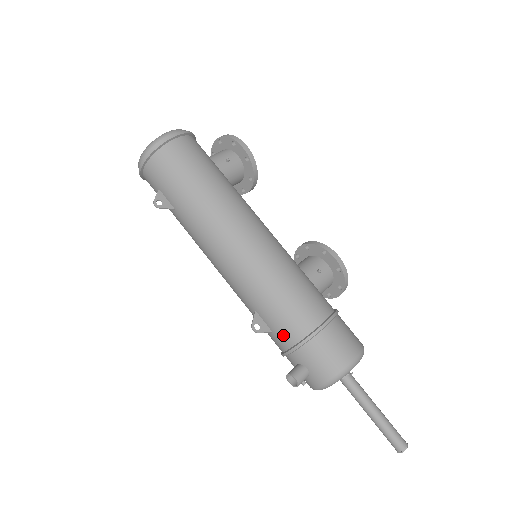
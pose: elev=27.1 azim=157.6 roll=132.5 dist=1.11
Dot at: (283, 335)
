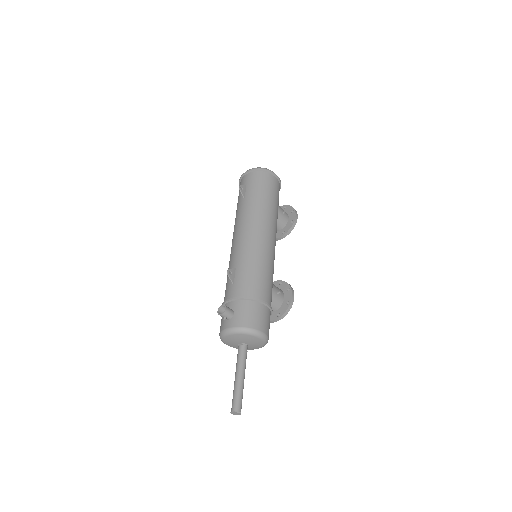
Dot at: (239, 288)
